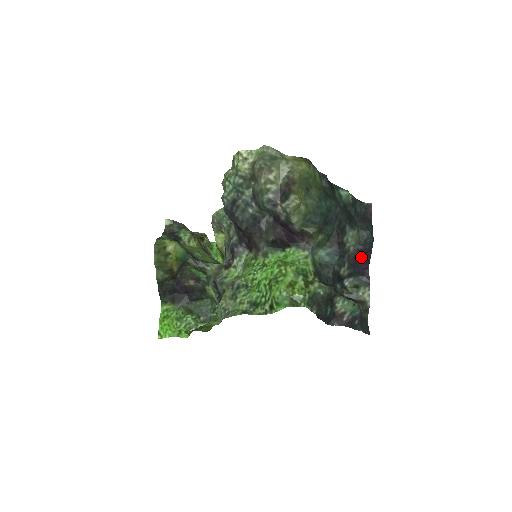
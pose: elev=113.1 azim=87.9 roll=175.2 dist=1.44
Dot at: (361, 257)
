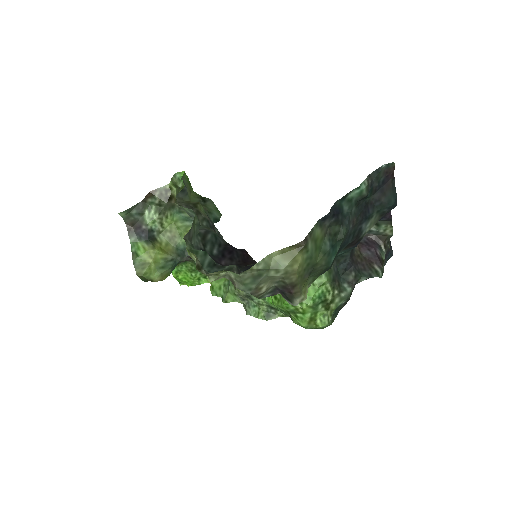
Dot at: occluded
